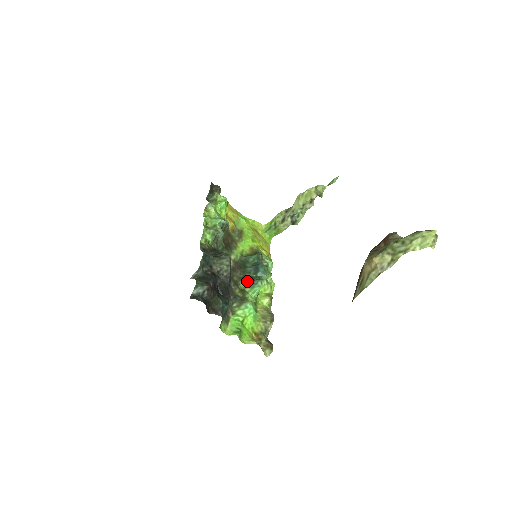
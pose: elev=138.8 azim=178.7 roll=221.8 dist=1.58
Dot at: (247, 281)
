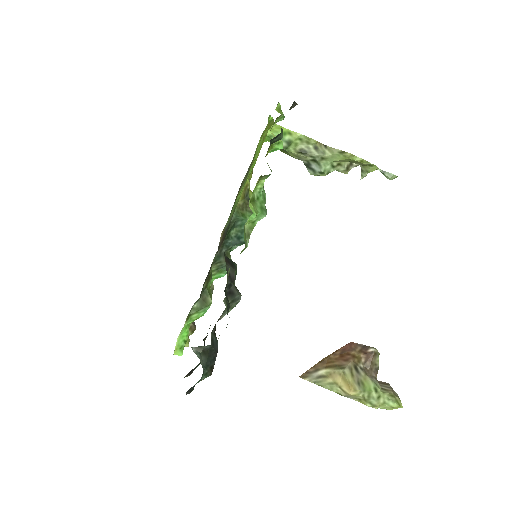
Dot at: (220, 264)
